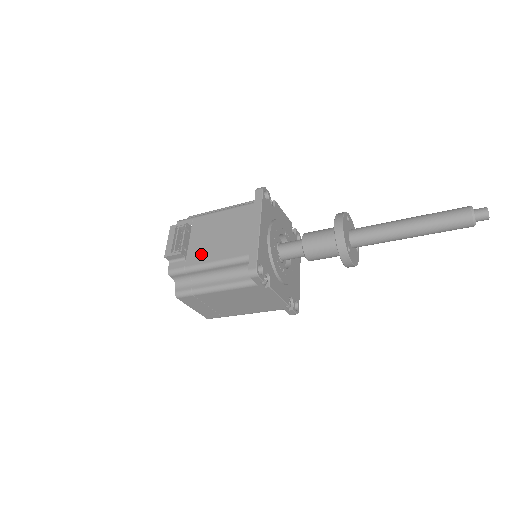
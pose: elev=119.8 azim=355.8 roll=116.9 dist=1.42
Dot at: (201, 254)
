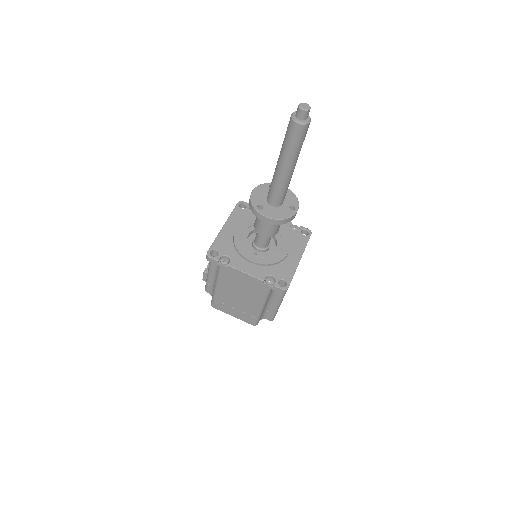
Dot at: occluded
